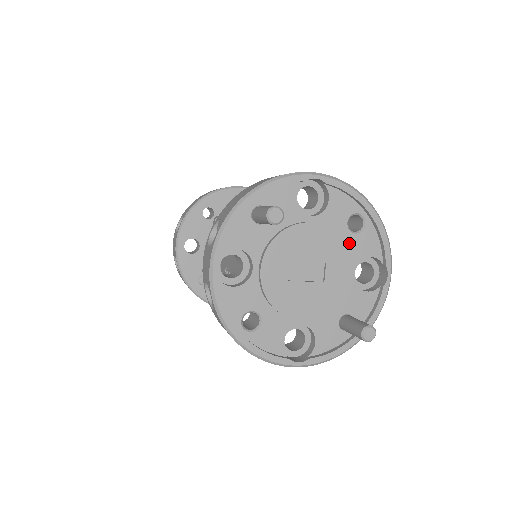
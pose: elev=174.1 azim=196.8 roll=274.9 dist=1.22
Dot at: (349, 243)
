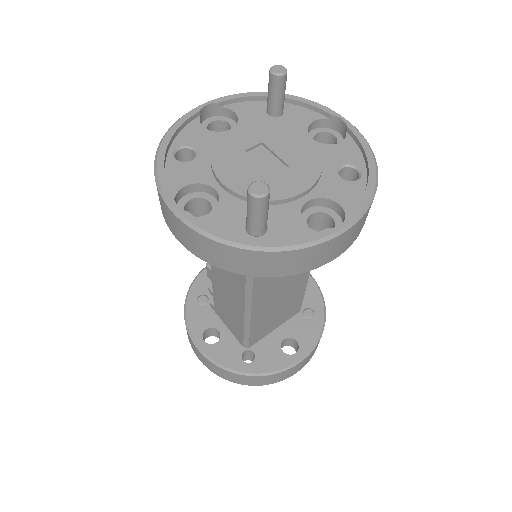
Dot at: (328, 179)
